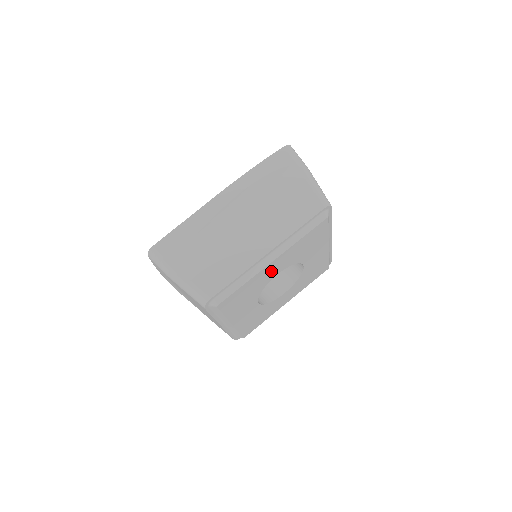
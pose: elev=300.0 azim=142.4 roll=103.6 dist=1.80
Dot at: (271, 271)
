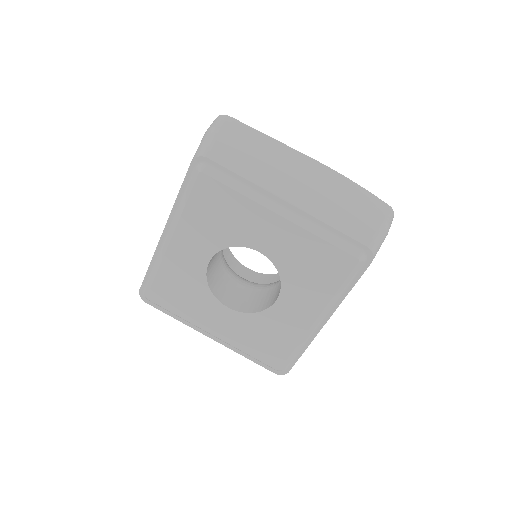
Dot at: (263, 231)
